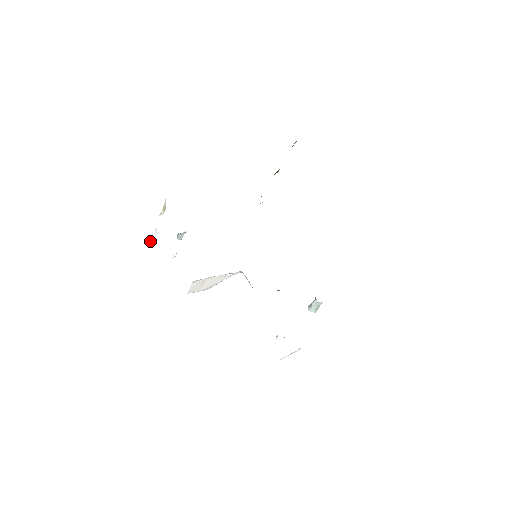
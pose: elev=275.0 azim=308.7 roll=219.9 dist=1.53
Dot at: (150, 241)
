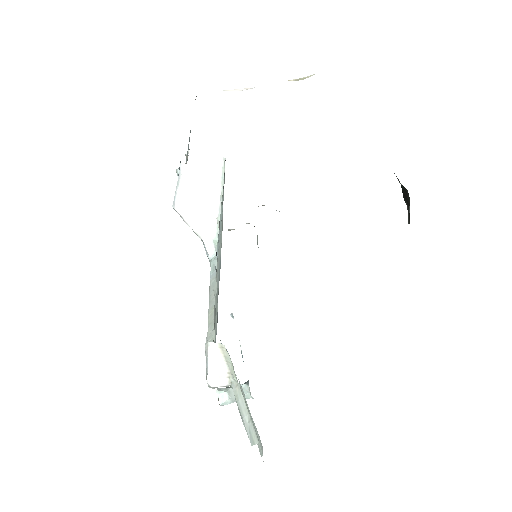
Dot at: (225, 90)
